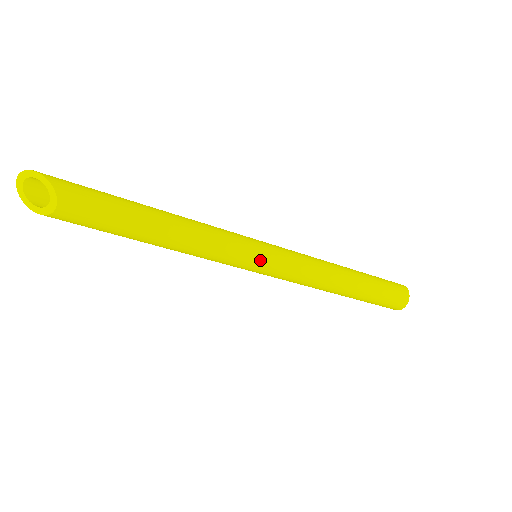
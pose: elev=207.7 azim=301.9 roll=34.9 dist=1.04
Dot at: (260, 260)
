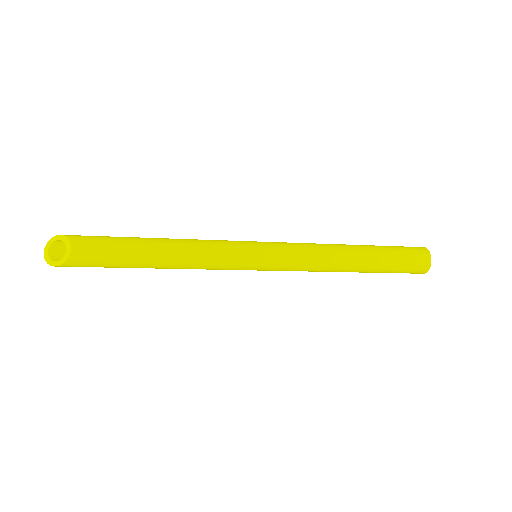
Dot at: (256, 250)
